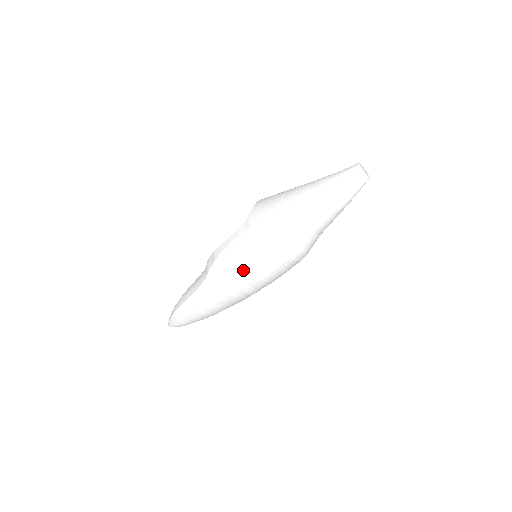
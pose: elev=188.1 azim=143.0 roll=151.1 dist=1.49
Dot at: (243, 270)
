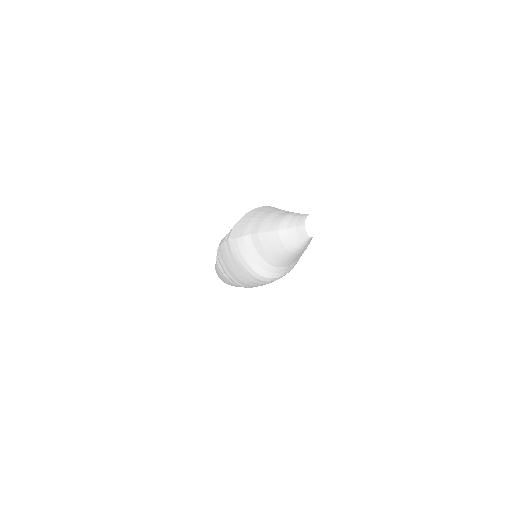
Dot at: (230, 270)
